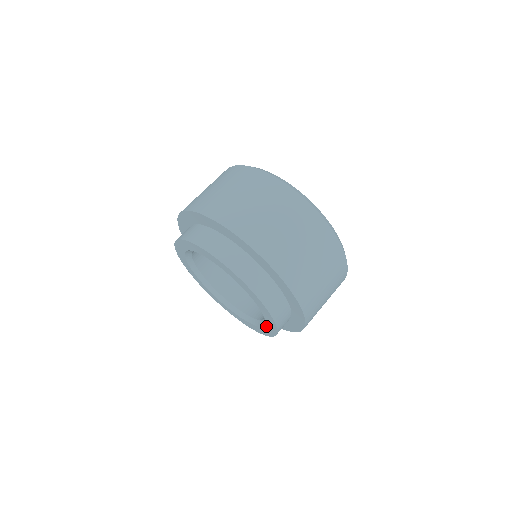
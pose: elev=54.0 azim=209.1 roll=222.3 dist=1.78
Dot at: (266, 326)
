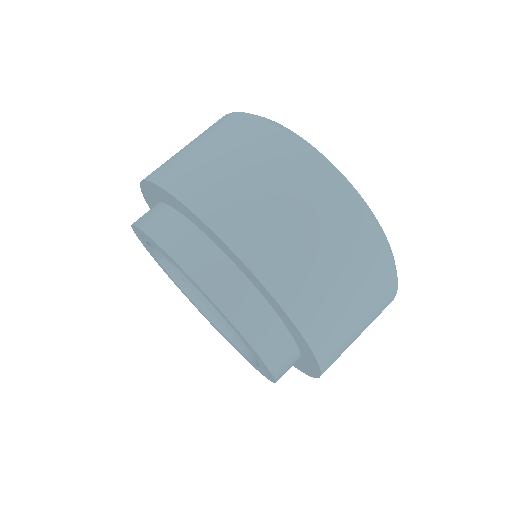
Dot at: (259, 362)
